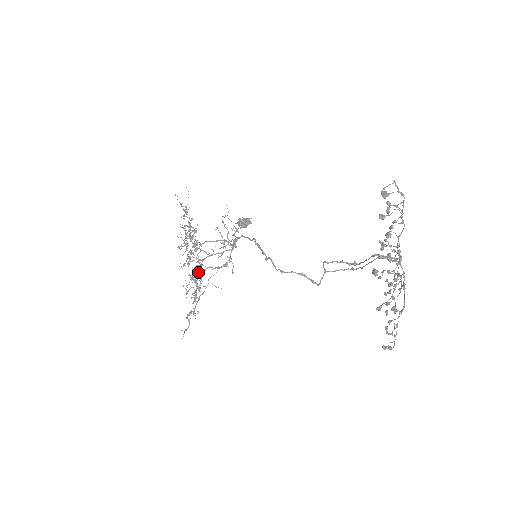
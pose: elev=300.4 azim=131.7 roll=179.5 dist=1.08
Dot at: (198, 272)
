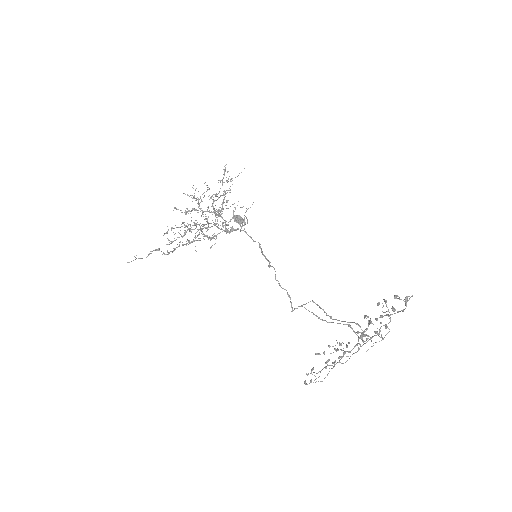
Dot at: (201, 229)
